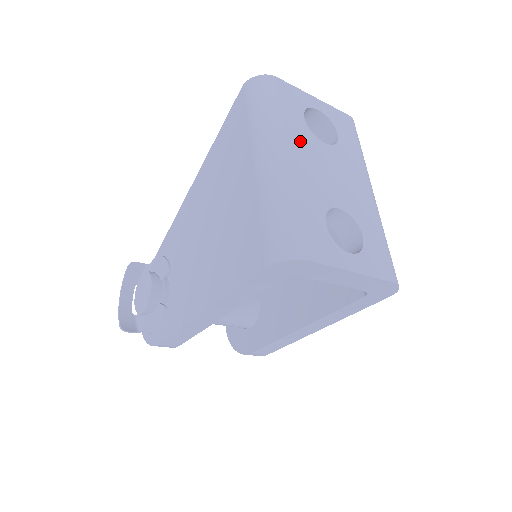
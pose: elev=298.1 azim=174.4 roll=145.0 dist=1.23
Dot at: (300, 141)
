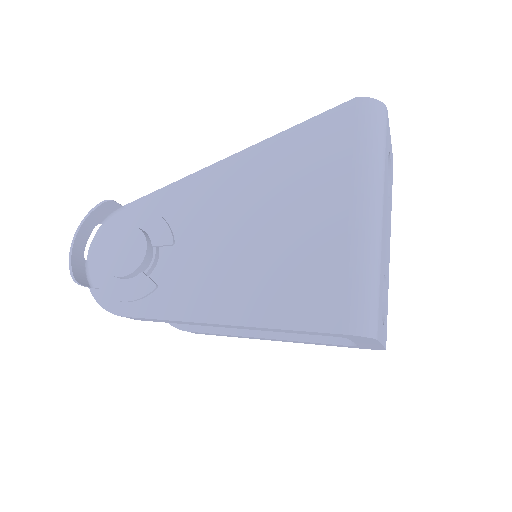
Dot at: (385, 195)
